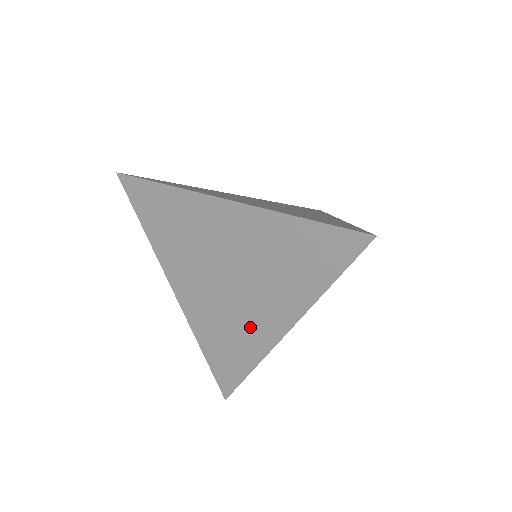
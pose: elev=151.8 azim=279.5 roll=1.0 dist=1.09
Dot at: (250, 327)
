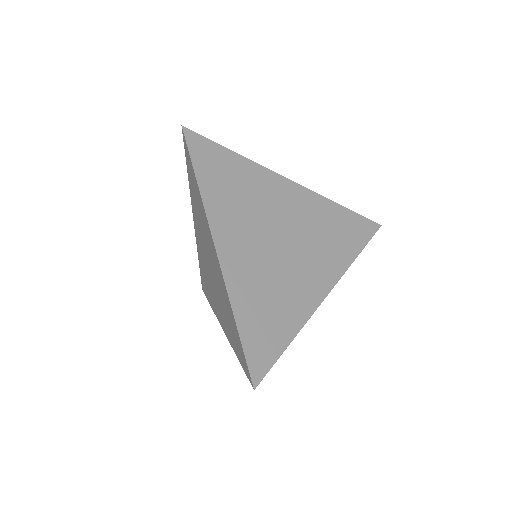
Dot at: (213, 298)
